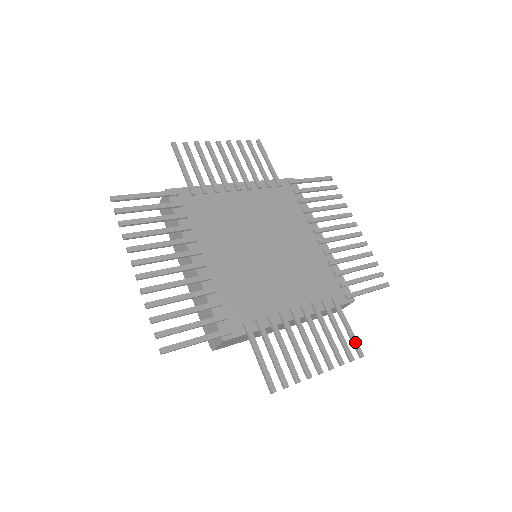
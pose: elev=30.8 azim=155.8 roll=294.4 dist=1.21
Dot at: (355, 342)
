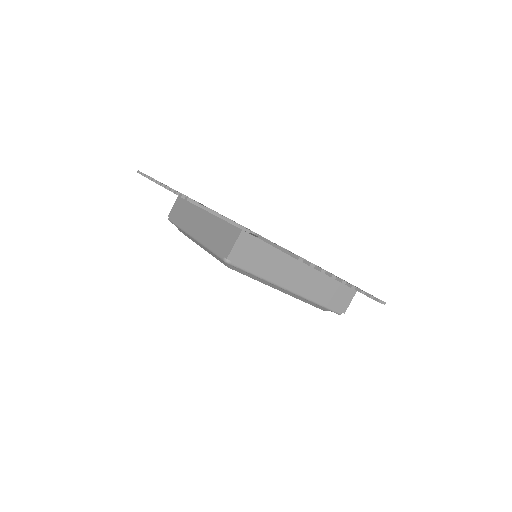
Dot at: occluded
